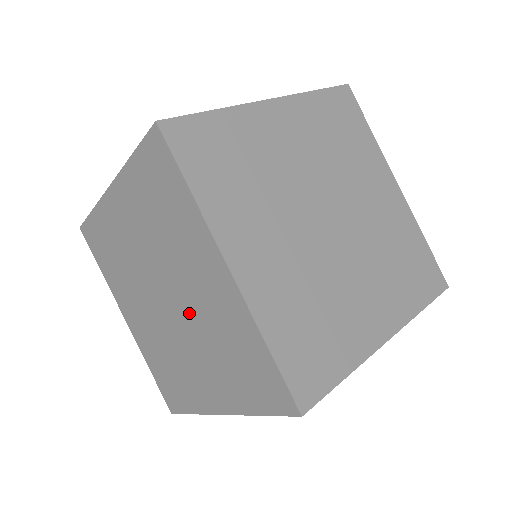
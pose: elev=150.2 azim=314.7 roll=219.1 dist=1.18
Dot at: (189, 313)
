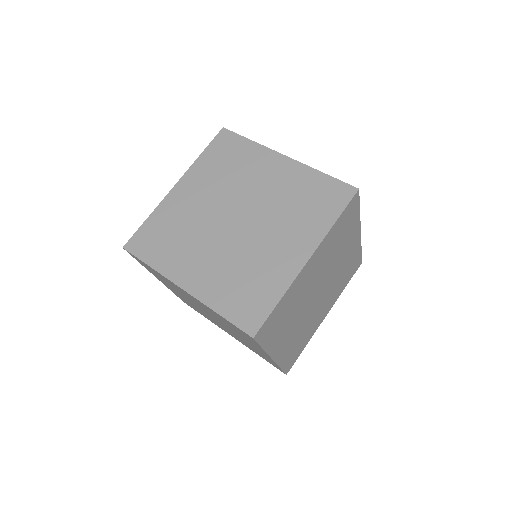
Dot at: (230, 331)
